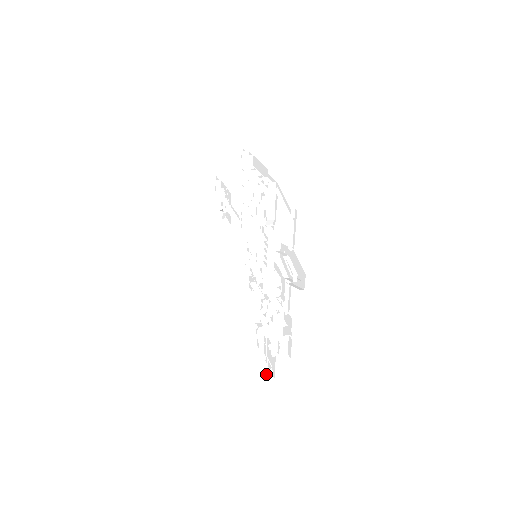
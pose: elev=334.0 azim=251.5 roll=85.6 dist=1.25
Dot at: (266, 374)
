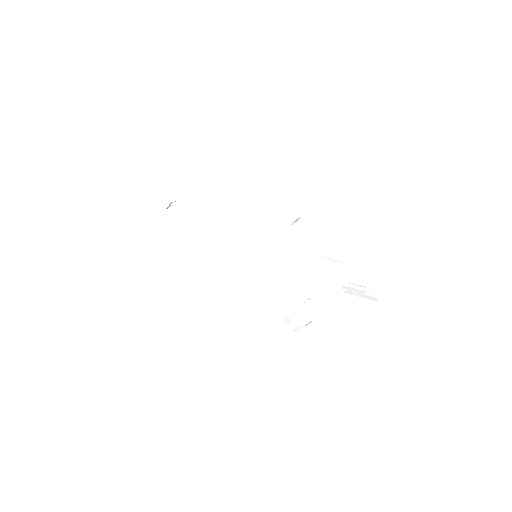
Dot at: occluded
